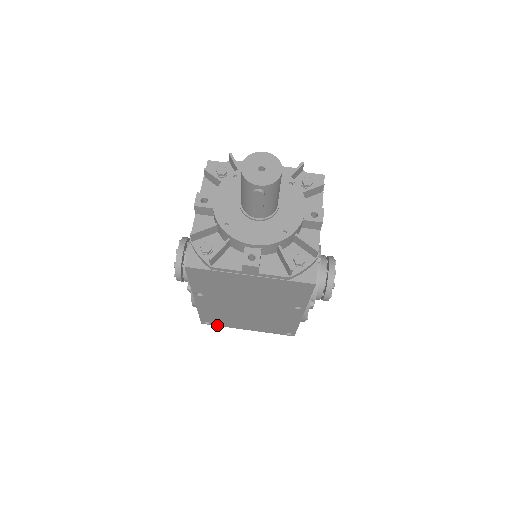
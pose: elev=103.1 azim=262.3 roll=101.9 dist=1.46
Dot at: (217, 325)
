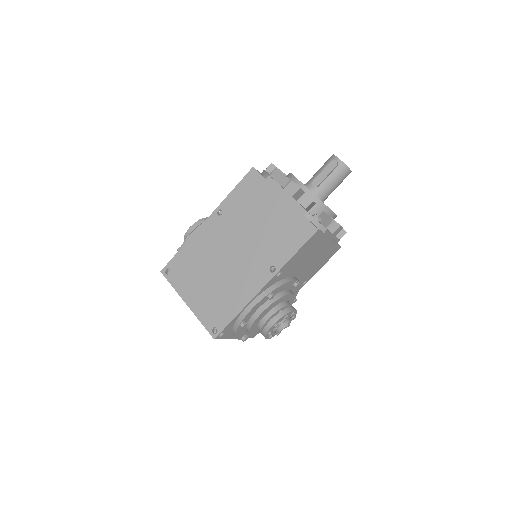
Dot at: (170, 281)
